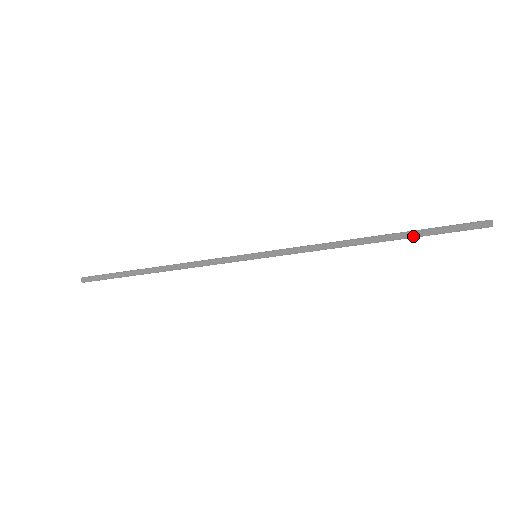
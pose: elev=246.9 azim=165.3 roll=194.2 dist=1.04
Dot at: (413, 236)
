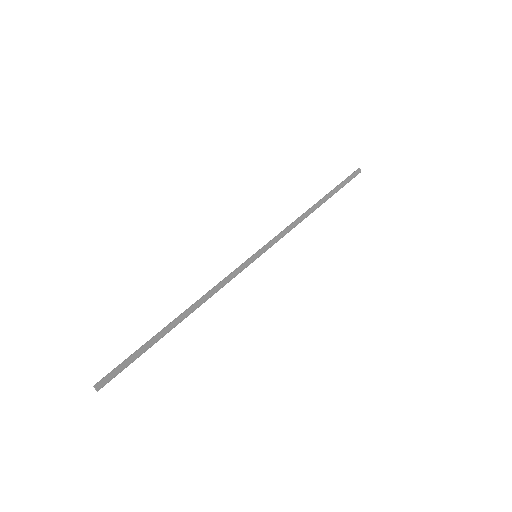
Dot at: occluded
